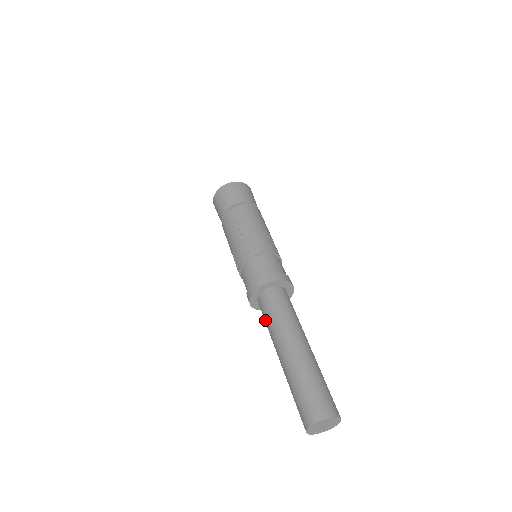
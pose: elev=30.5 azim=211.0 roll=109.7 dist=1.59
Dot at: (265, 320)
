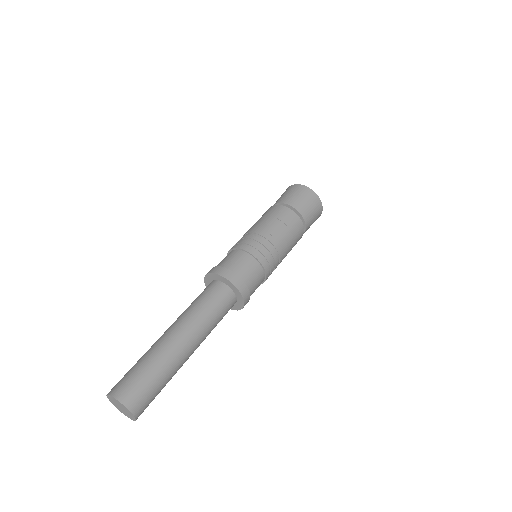
Dot at: (199, 298)
